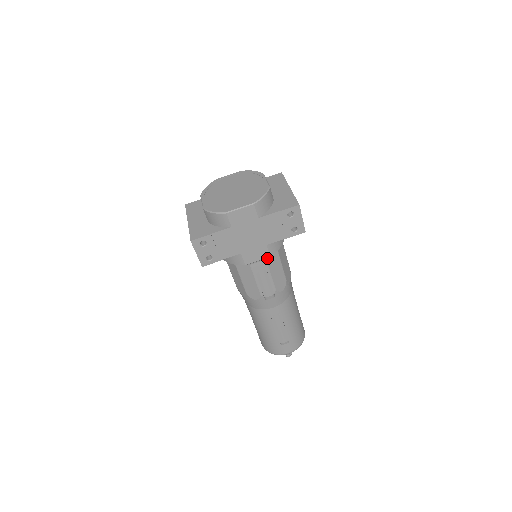
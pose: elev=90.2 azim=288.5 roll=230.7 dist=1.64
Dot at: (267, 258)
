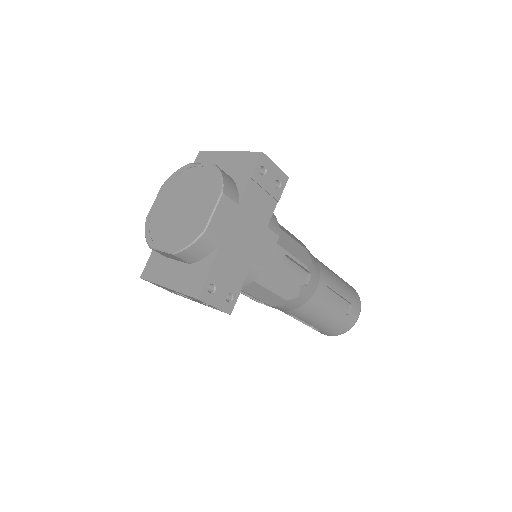
Dot at: (276, 242)
